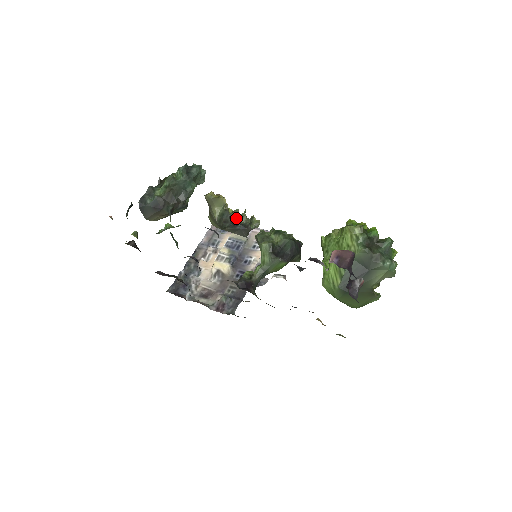
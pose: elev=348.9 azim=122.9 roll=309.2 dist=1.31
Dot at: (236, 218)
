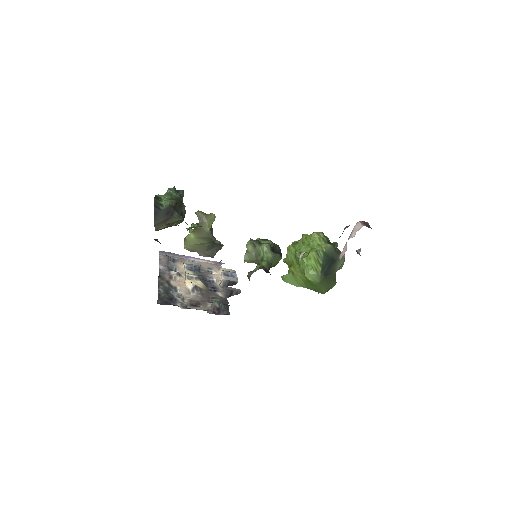
Dot at: occluded
